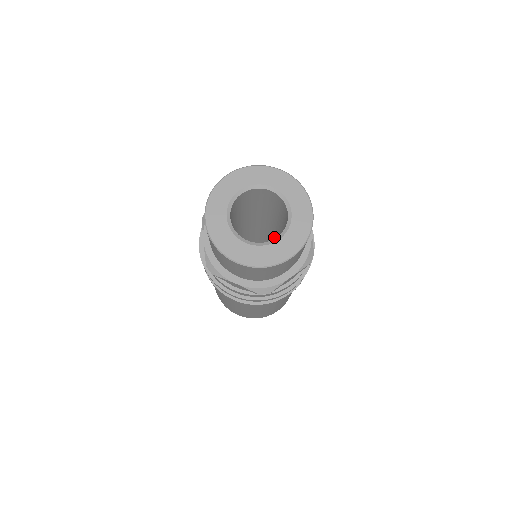
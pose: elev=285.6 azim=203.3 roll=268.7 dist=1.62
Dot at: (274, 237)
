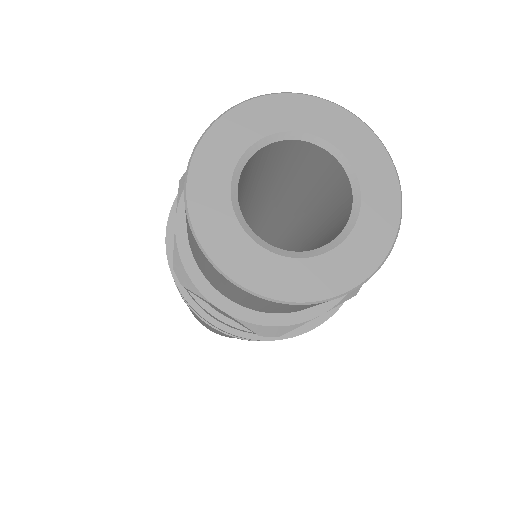
Dot at: (261, 213)
